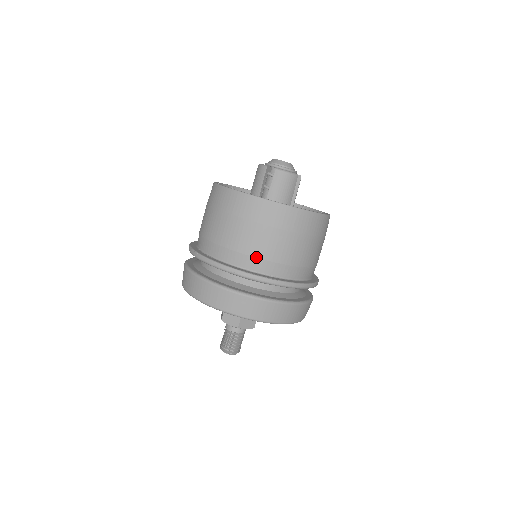
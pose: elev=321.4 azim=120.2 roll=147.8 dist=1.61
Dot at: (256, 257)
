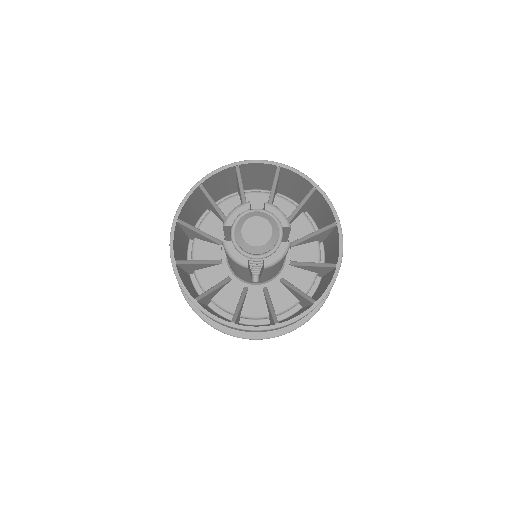
Dot at: occluded
